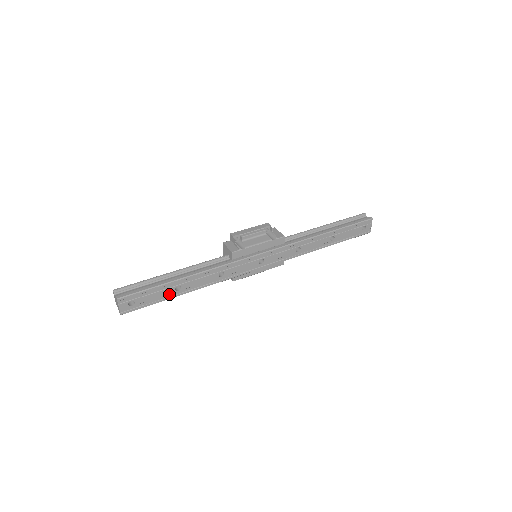
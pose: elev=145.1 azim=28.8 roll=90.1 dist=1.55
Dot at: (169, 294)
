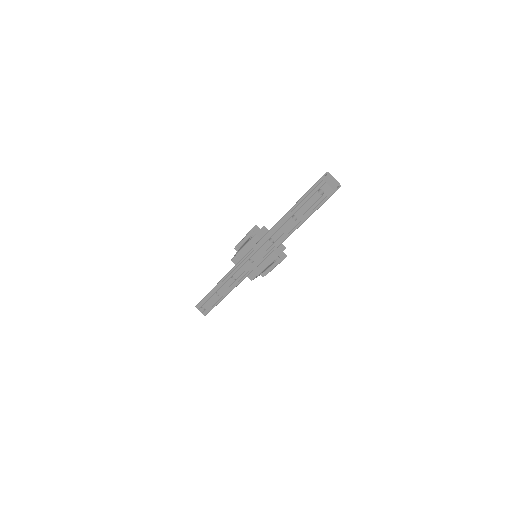
Dot at: (217, 299)
